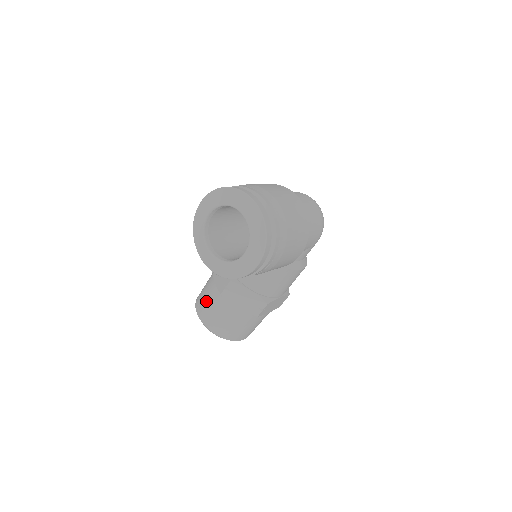
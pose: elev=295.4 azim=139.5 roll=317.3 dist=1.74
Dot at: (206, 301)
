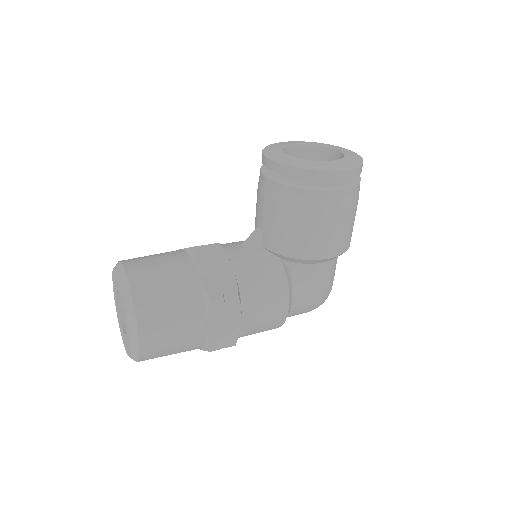
Dot at: (151, 255)
